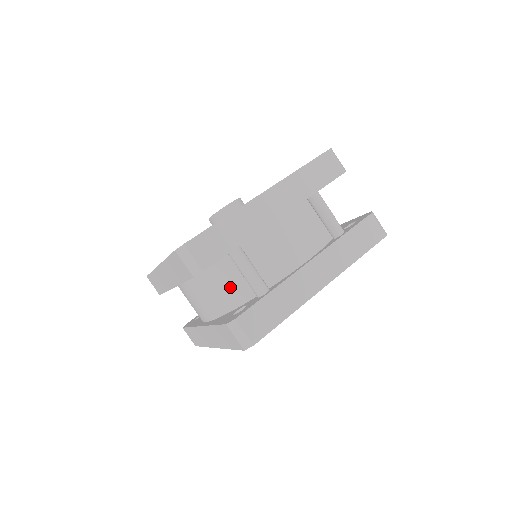
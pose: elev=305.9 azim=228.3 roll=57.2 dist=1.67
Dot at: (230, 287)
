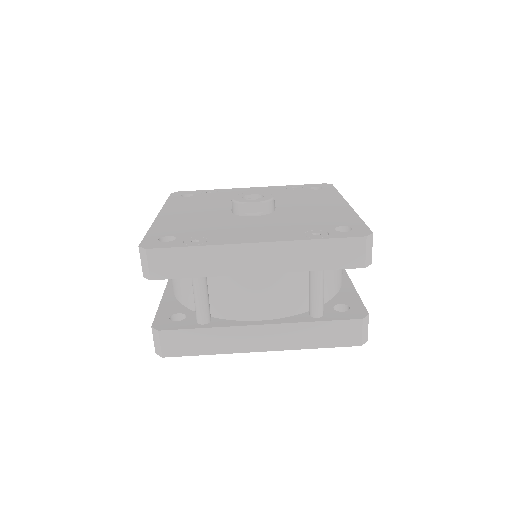
Dot at: (187, 289)
